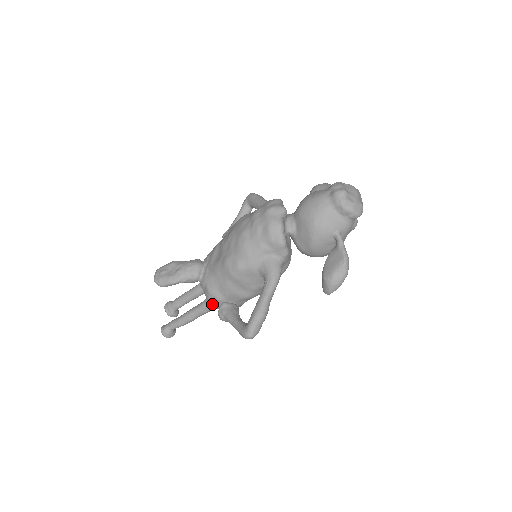
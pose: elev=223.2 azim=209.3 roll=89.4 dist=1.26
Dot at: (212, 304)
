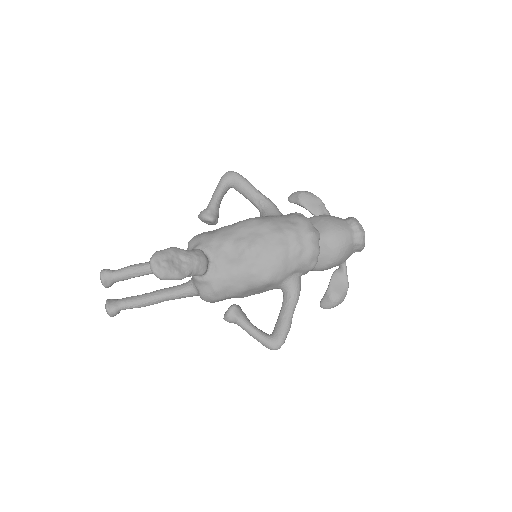
Dot at: (207, 299)
